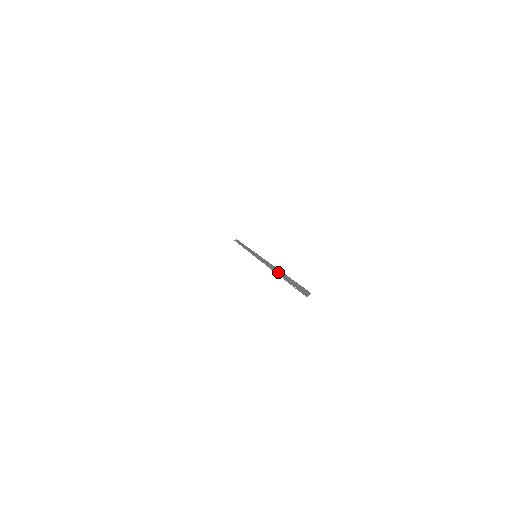
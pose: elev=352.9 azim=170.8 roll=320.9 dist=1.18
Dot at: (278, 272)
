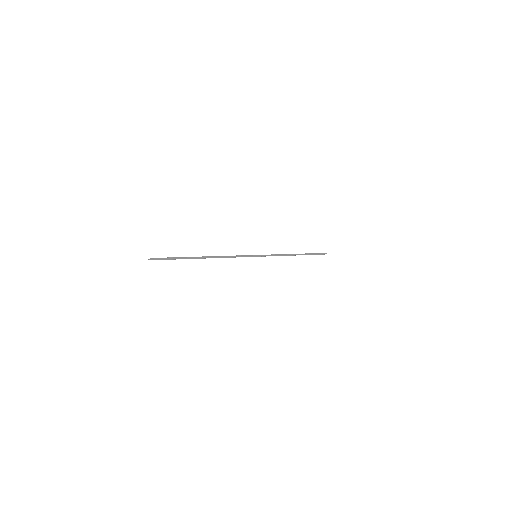
Dot at: (204, 257)
